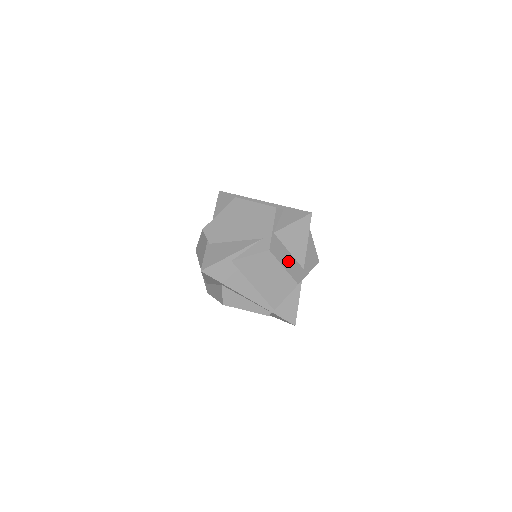
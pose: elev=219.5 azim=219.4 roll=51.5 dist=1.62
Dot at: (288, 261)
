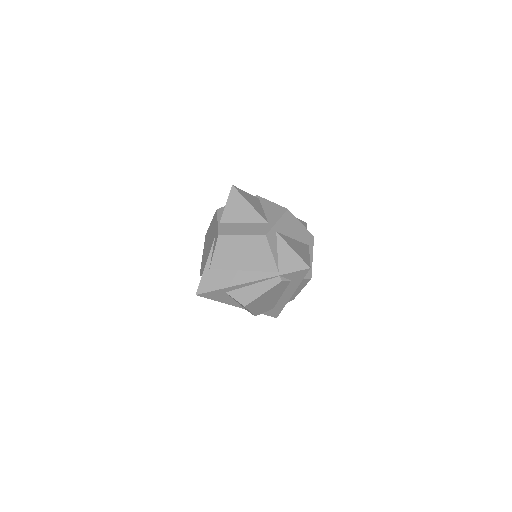
Dot at: (245, 229)
